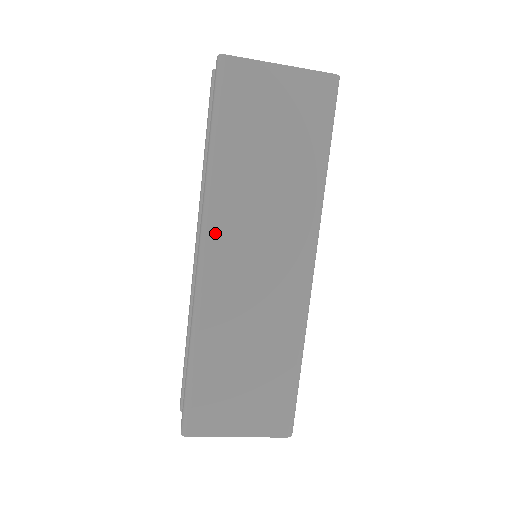
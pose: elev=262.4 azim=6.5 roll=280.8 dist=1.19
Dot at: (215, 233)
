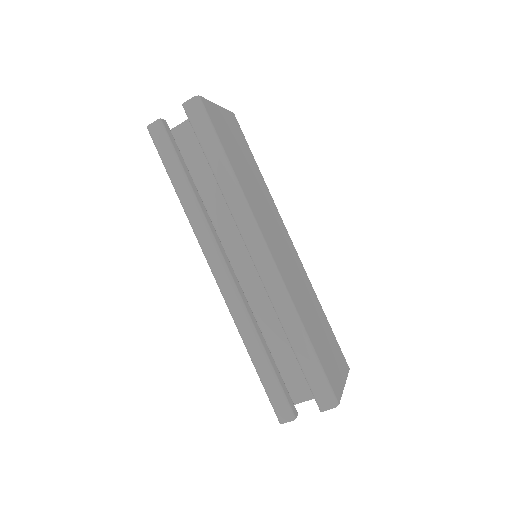
Dot at: (262, 229)
